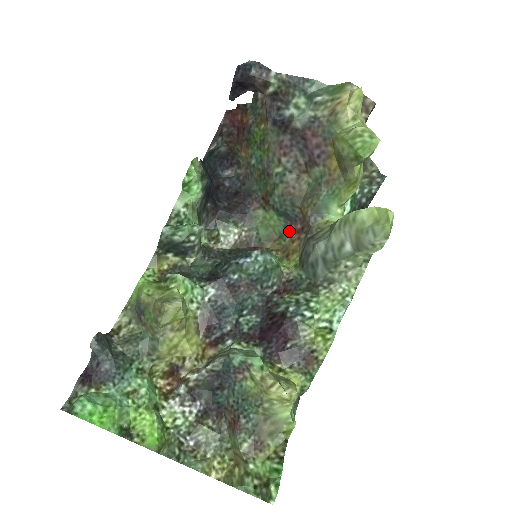
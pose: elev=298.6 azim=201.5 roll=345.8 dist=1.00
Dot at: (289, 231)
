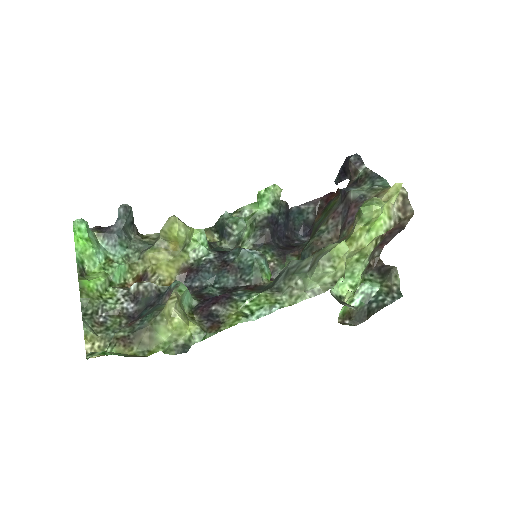
Dot at: occluded
